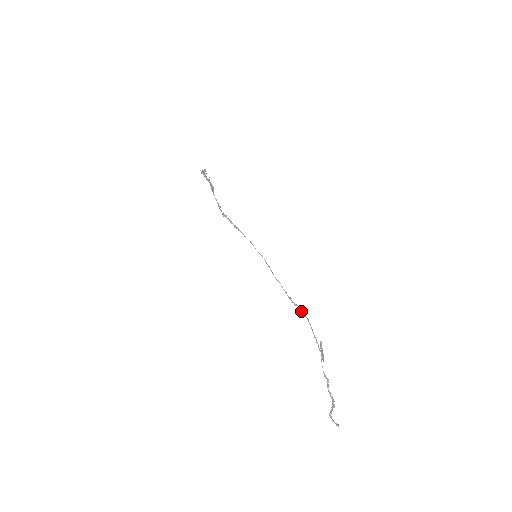
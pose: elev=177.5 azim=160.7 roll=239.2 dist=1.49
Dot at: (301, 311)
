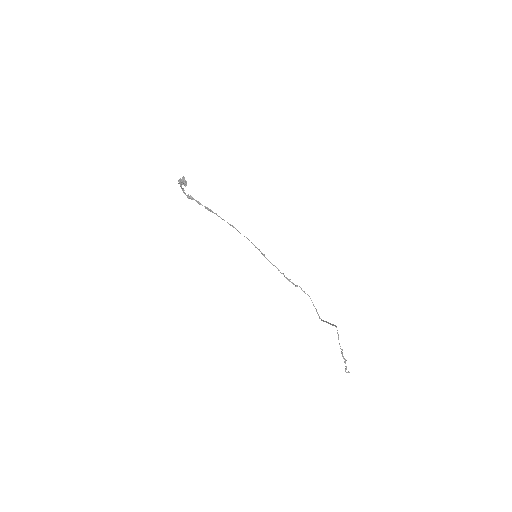
Dot at: occluded
